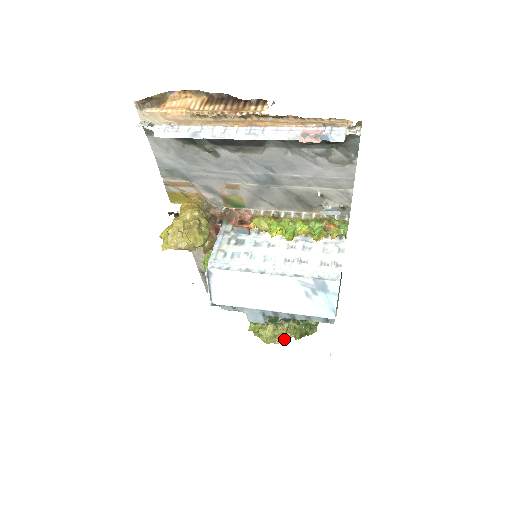
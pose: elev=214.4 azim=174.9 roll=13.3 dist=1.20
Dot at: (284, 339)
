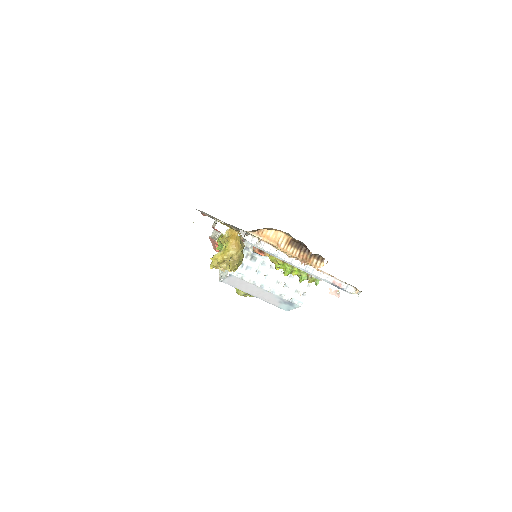
Dot at: occluded
